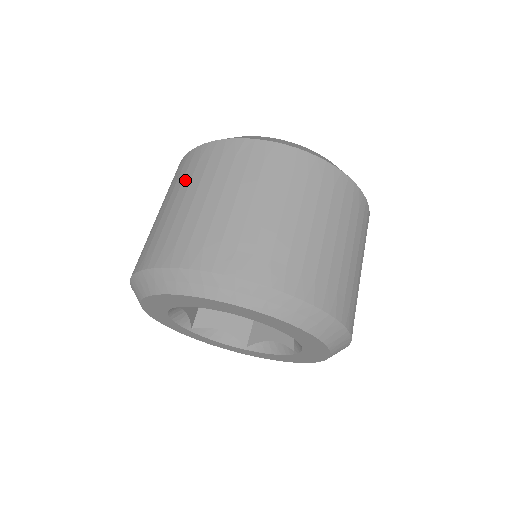
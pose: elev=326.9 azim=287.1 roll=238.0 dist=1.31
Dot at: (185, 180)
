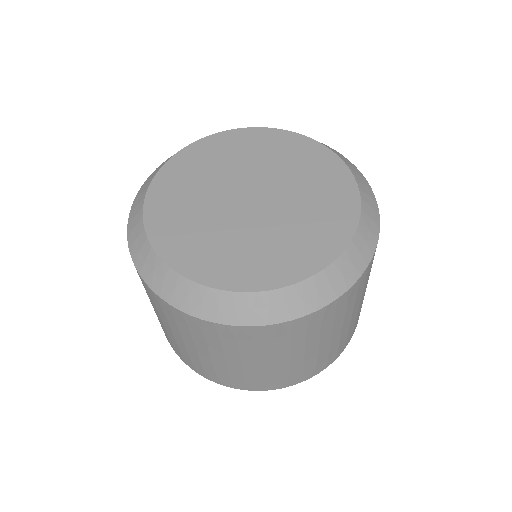
Dot at: (262, 351)
